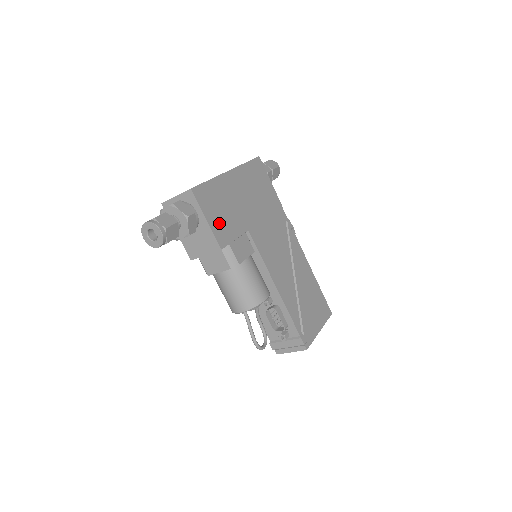
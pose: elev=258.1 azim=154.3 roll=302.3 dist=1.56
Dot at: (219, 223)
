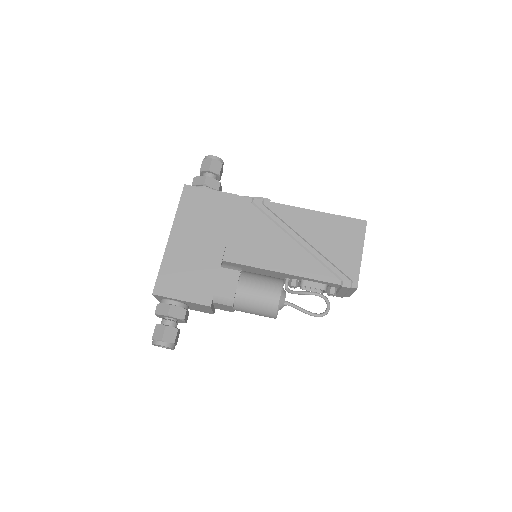
Dot at: (193, 289)
